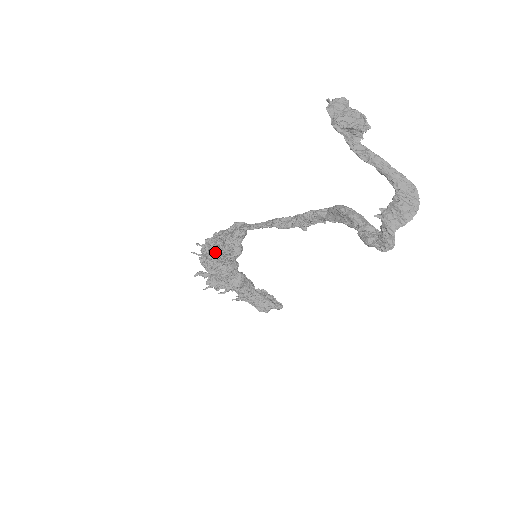
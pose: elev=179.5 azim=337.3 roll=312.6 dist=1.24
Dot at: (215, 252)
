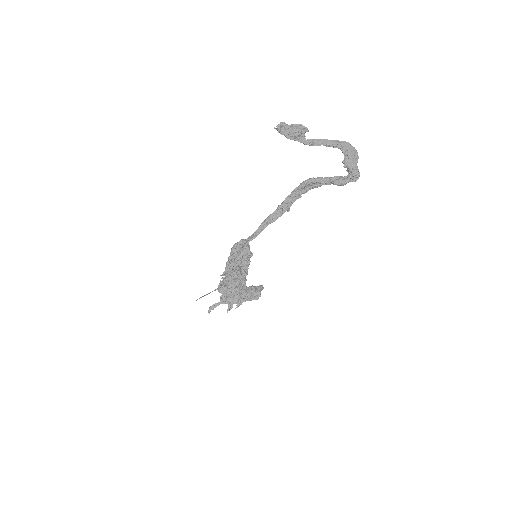
Dot at: (242, 270)
